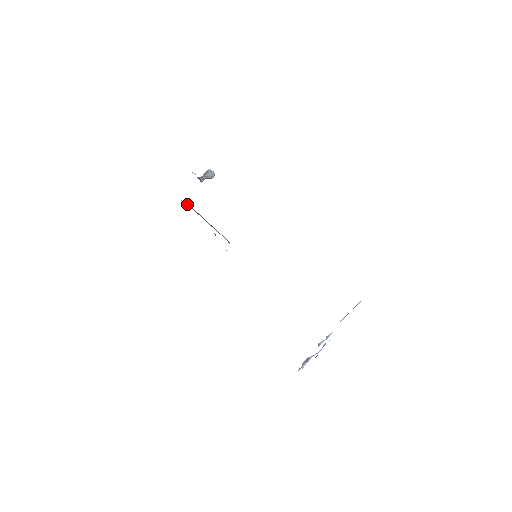
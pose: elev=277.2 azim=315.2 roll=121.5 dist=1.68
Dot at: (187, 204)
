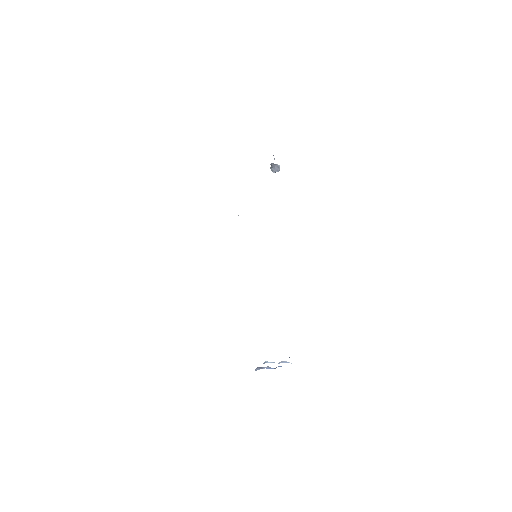
Dot at: occluded
